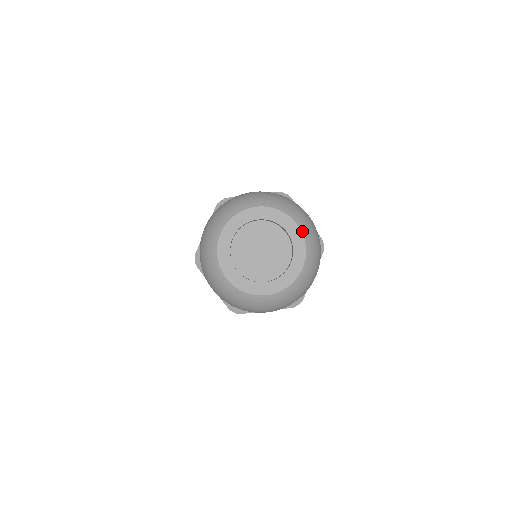
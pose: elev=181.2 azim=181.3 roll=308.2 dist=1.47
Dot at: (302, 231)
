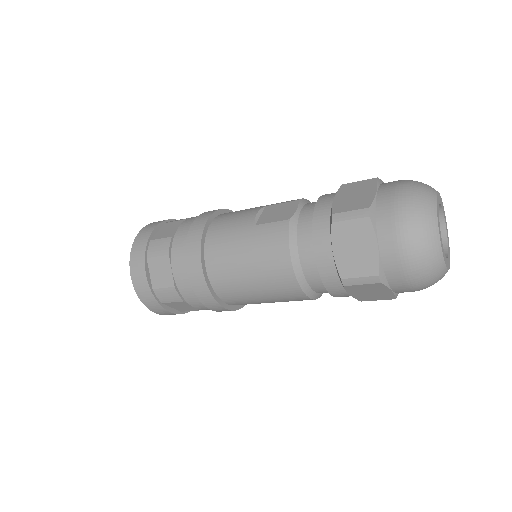
Dot at: (441, 200)
